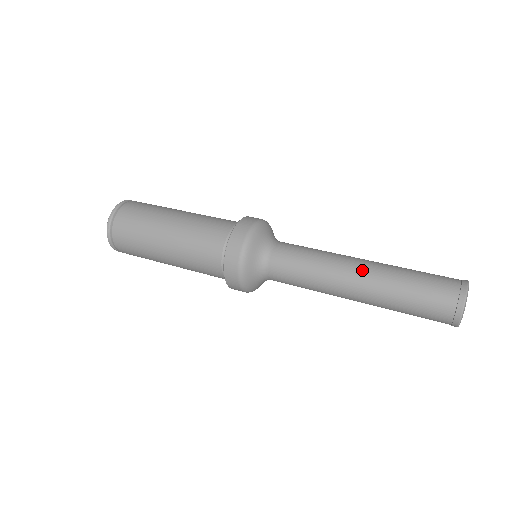
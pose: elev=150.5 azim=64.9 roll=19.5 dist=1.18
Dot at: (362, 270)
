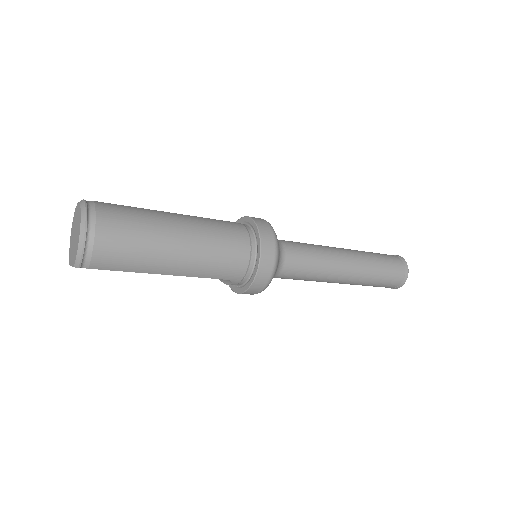
Dot at: occluded
